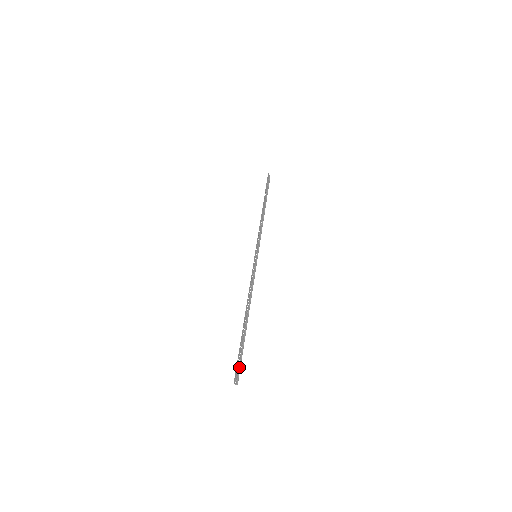
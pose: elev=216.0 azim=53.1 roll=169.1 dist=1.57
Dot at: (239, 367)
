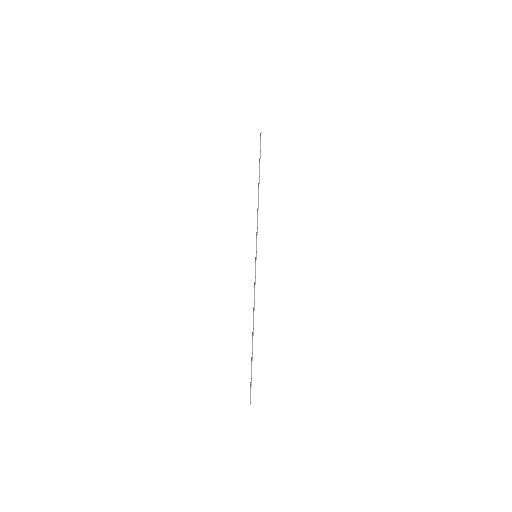
Dot at: occluded
